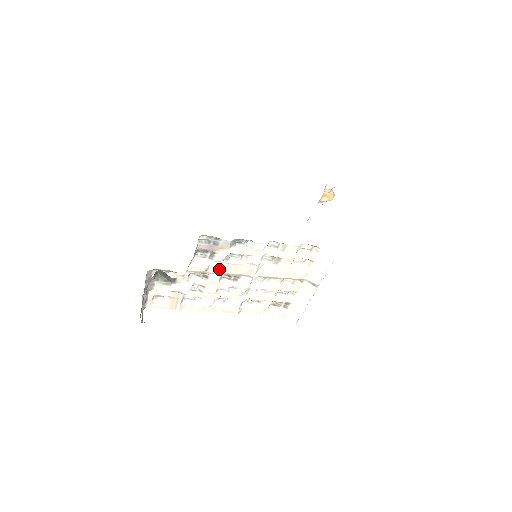
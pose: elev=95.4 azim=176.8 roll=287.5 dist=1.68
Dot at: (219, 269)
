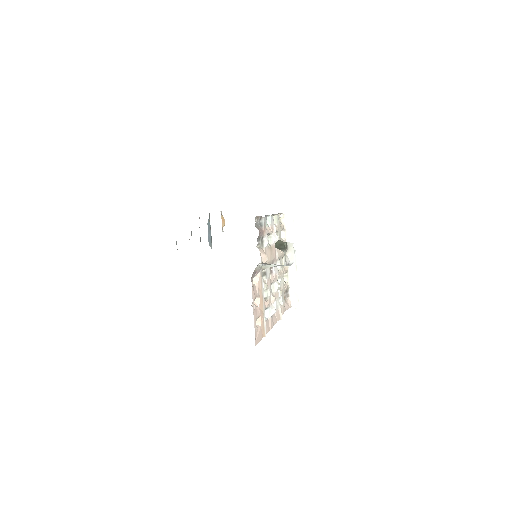
Dot at: (268, 257)
